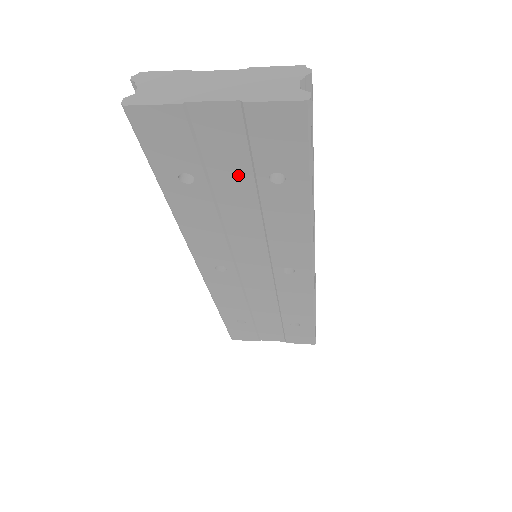
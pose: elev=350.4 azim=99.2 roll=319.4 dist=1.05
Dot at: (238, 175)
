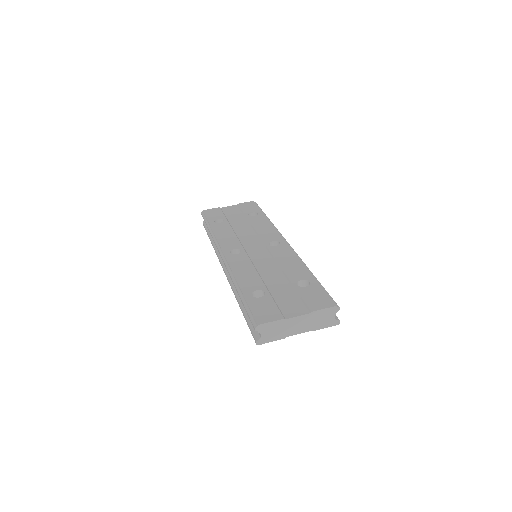
Dot at: occluded
